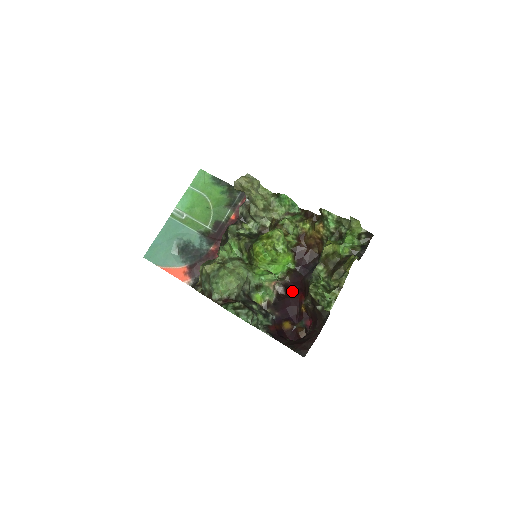
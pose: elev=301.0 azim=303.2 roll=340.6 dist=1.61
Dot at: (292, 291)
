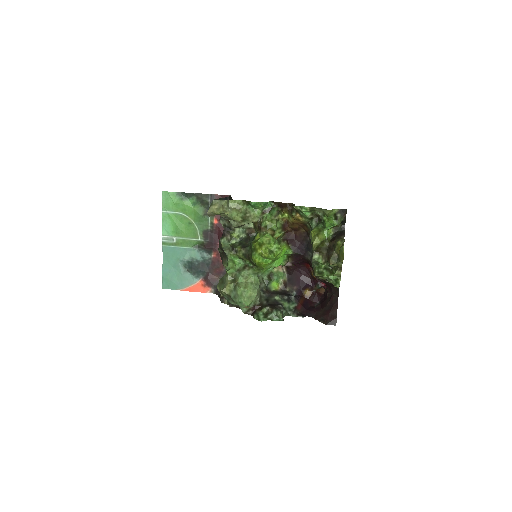
Dot at: (298, 264)
